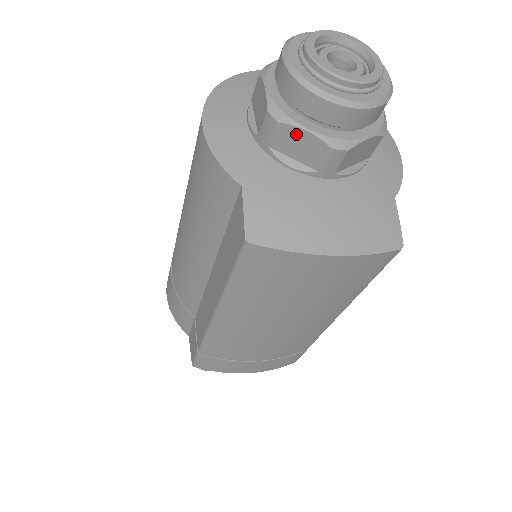
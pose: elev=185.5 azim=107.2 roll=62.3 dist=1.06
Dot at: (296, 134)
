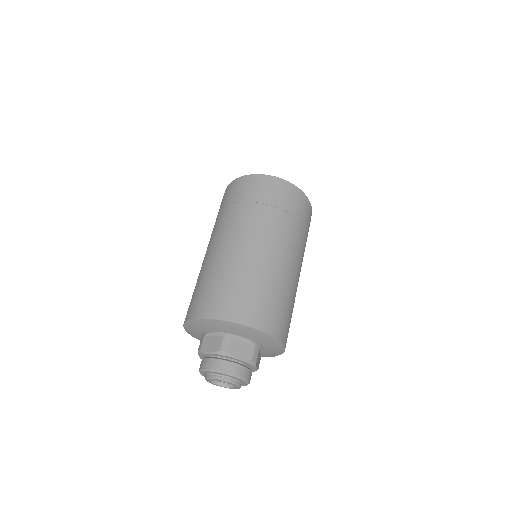
Dot at: occluded
